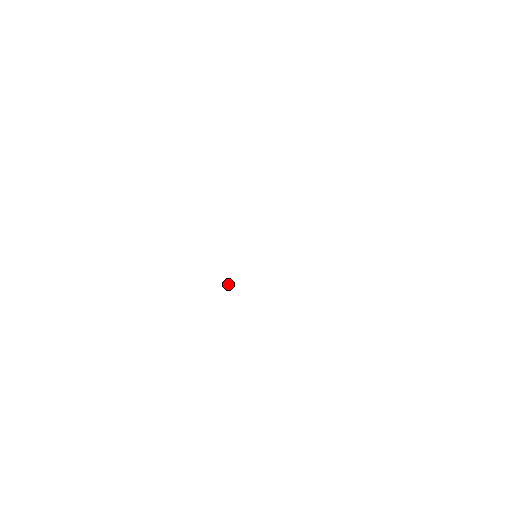
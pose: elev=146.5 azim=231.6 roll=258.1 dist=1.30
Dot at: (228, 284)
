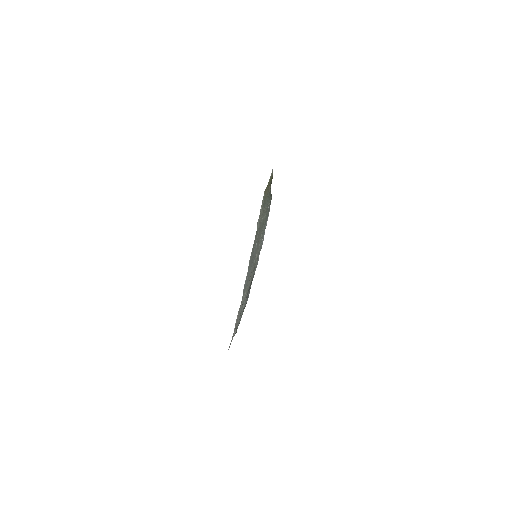
Dot at: occluded
